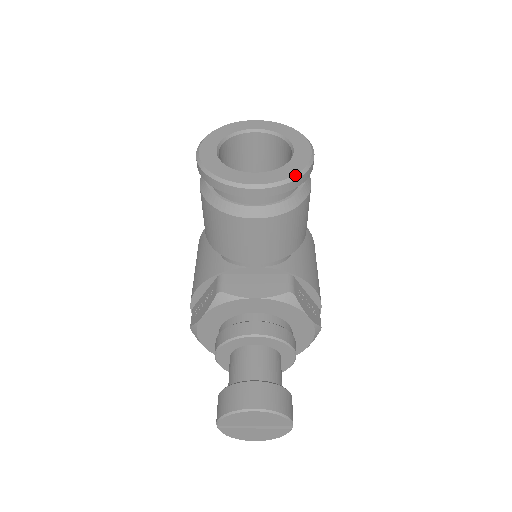
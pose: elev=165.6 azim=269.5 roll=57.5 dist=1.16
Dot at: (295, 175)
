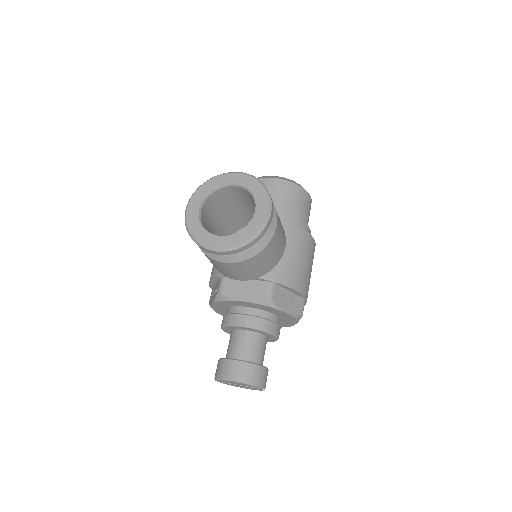
Dot at: (248, 240)
